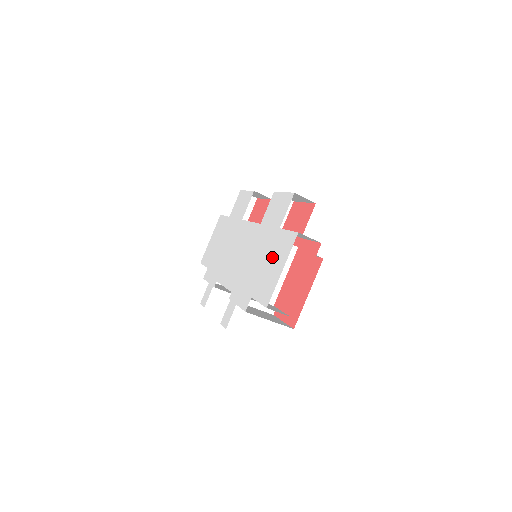
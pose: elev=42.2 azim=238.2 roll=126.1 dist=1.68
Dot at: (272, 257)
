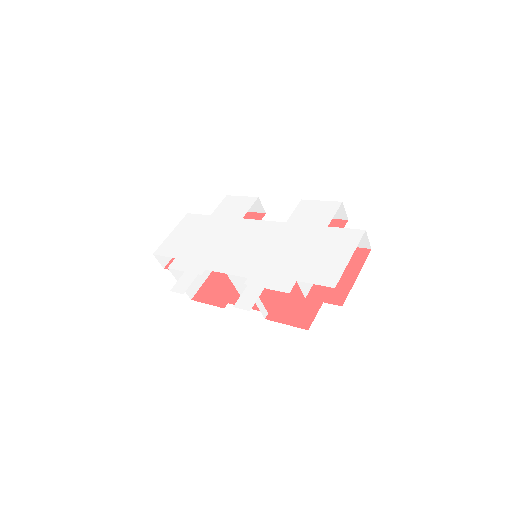
Dot at: (325, 248)
